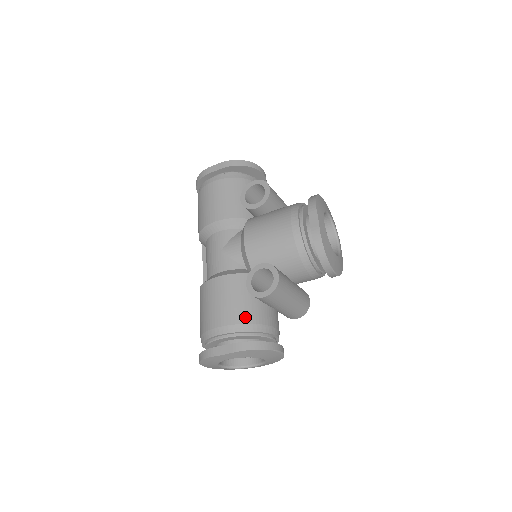
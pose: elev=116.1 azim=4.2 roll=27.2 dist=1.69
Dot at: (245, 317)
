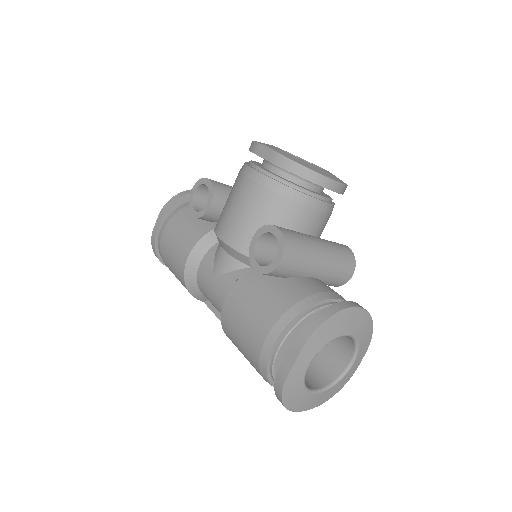
Dot at: (283, 303)
